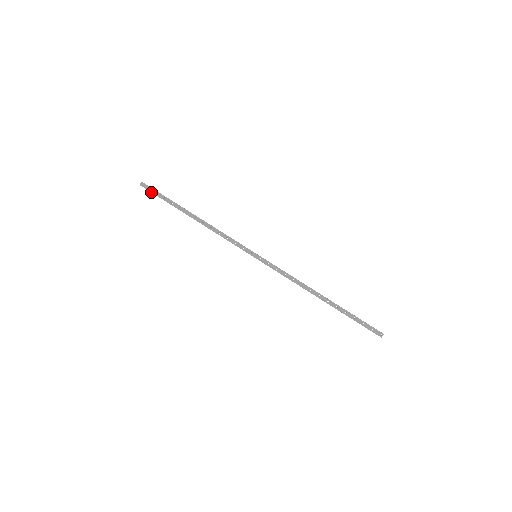
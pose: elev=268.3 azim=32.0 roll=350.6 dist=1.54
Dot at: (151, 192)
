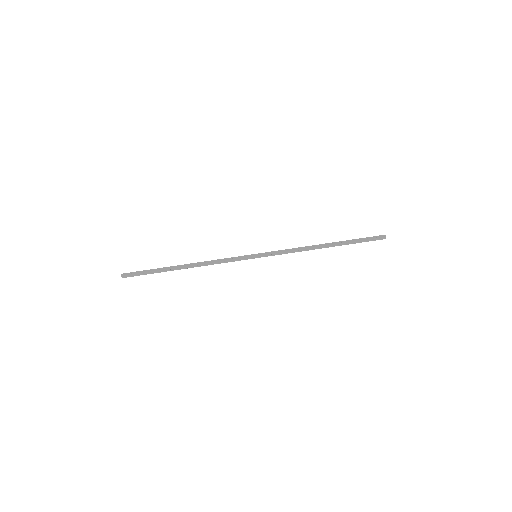
Dot at: (135, 274)
